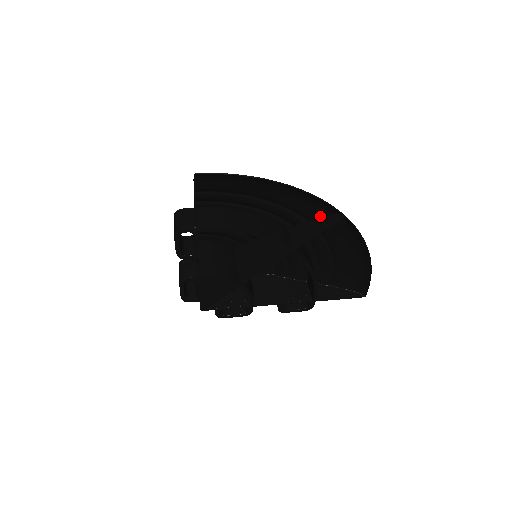
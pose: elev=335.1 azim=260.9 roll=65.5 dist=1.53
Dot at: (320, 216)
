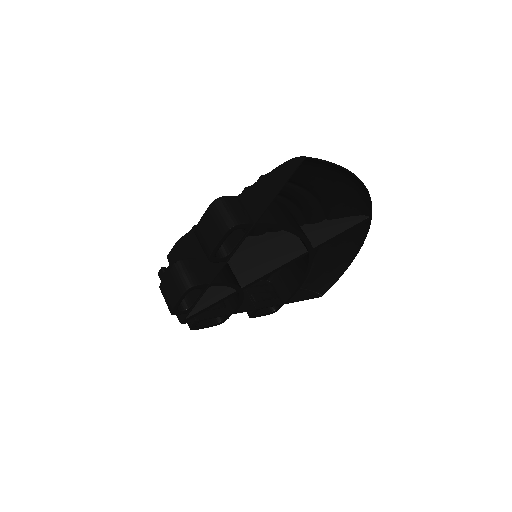
Dot at: (343, 216)
